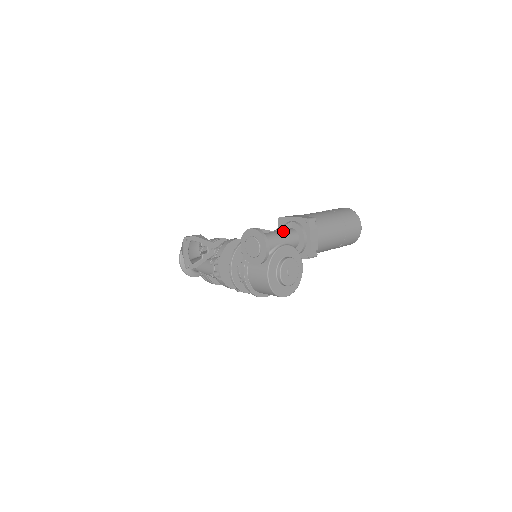
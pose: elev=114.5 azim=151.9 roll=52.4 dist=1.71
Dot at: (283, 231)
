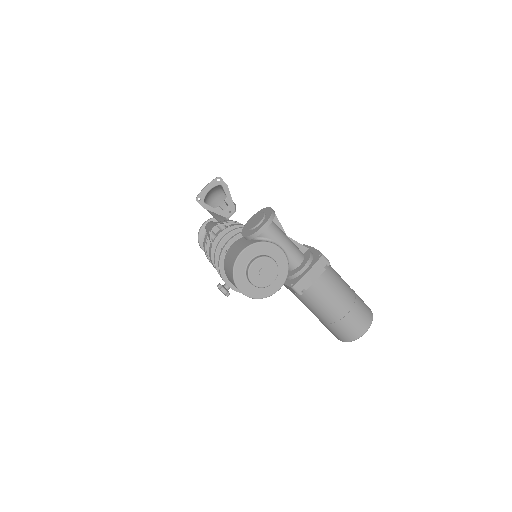
Dot at: (293, 243)
